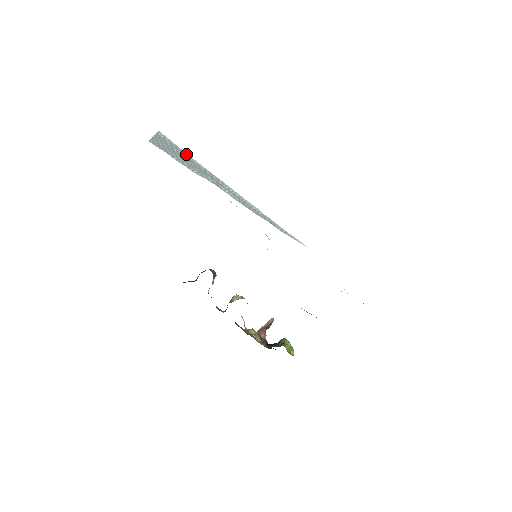
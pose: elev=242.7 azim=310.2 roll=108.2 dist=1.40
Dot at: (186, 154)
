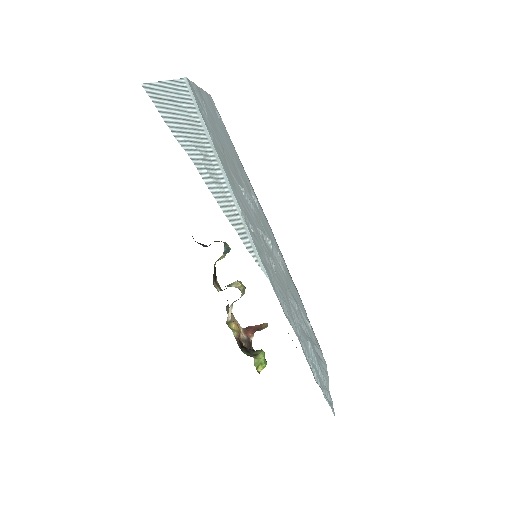
Dot at: (199, 115)
